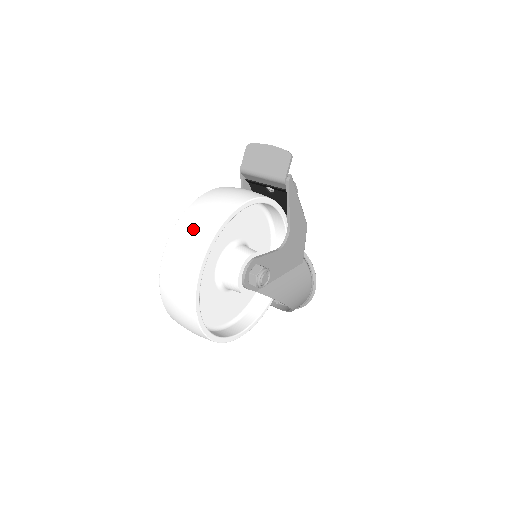
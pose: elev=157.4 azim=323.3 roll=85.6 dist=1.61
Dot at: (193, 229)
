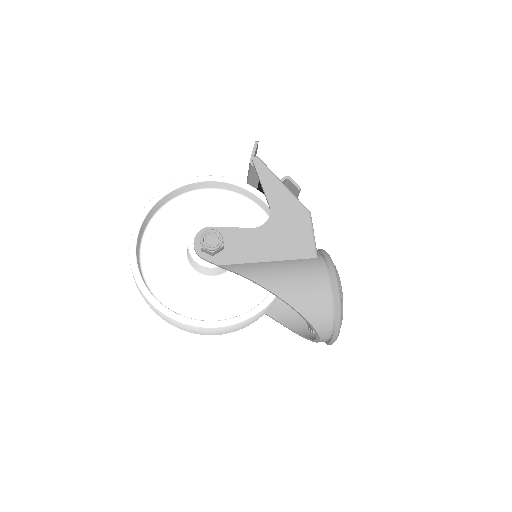
Dot at: occluded
